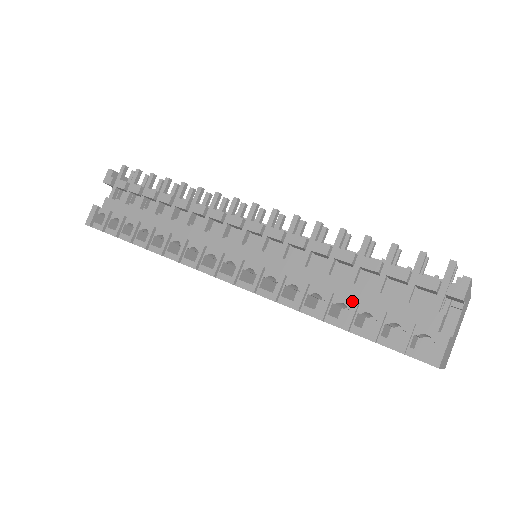
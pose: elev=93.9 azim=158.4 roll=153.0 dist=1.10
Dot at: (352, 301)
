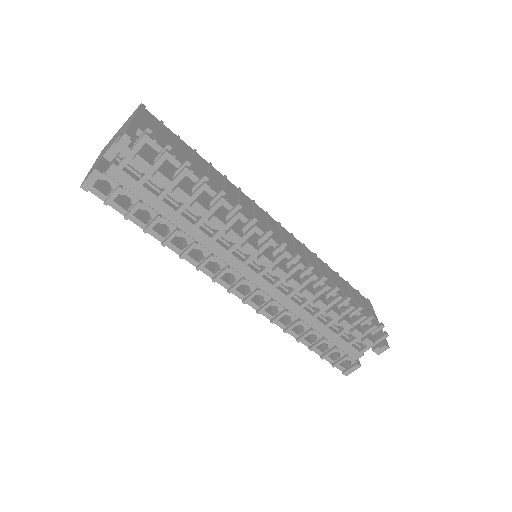
Dot at: (322, 336)
